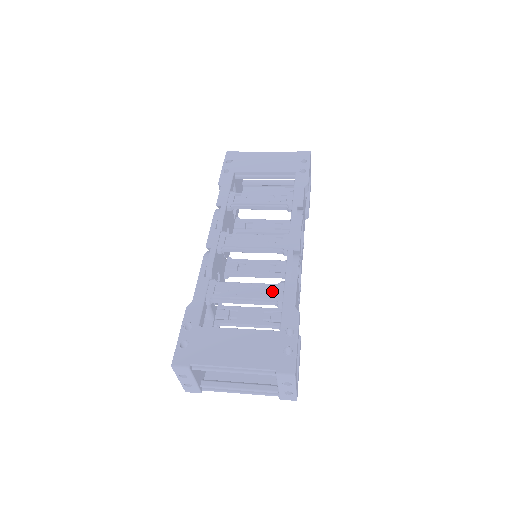
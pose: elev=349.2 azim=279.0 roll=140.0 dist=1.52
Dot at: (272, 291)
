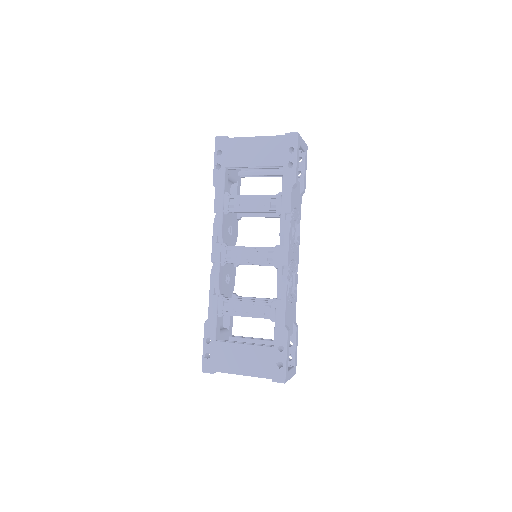
Dot at: (267, 309)
